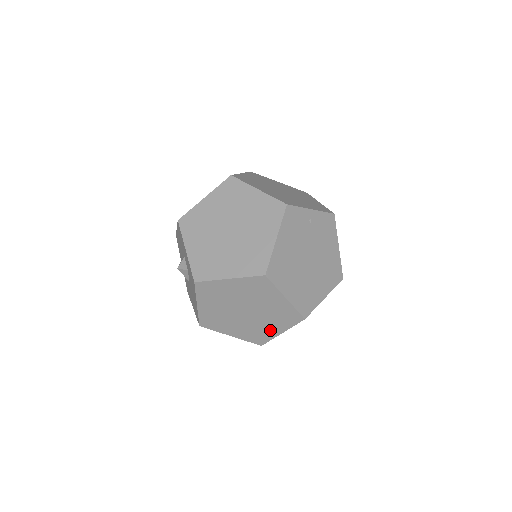
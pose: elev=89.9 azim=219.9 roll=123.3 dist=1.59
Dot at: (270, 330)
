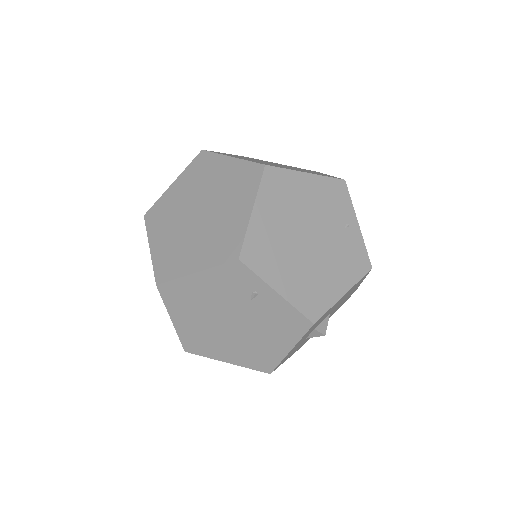
Dot at: (190, 260)
